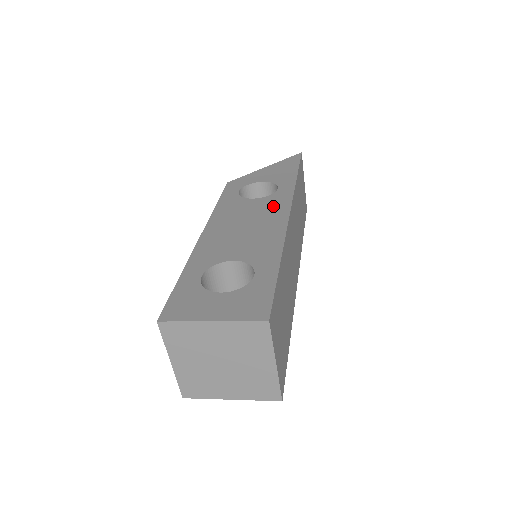
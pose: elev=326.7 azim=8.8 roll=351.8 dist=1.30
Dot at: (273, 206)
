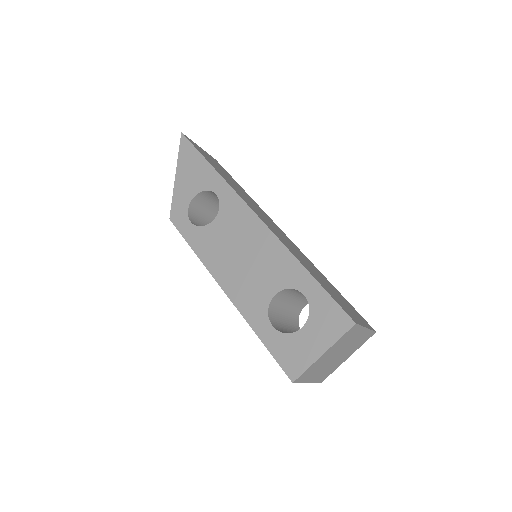
Dot at: (236, 218)
